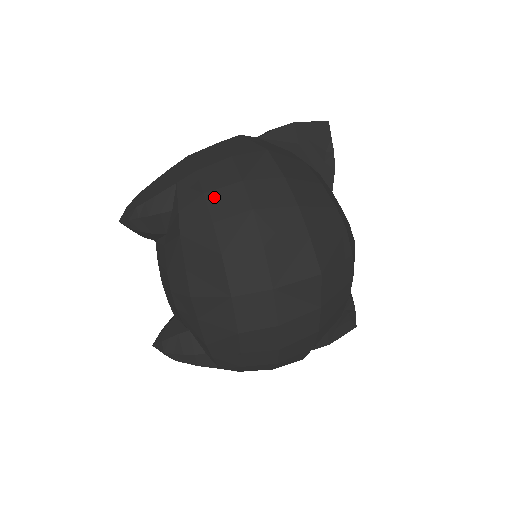
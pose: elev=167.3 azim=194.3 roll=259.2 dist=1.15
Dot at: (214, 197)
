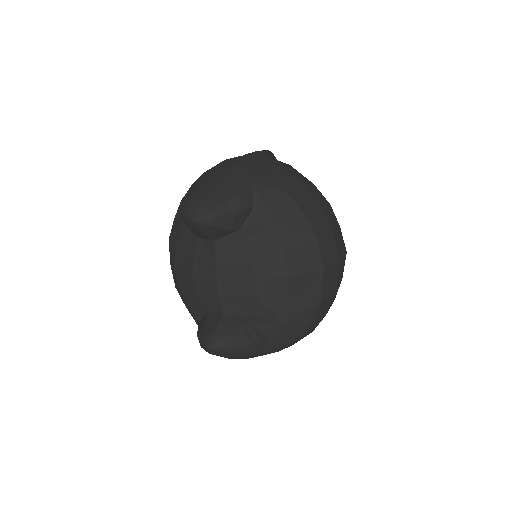
Dot at: (294, 194)
